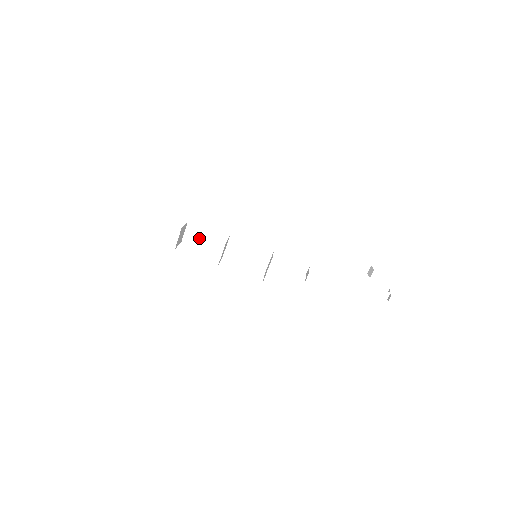
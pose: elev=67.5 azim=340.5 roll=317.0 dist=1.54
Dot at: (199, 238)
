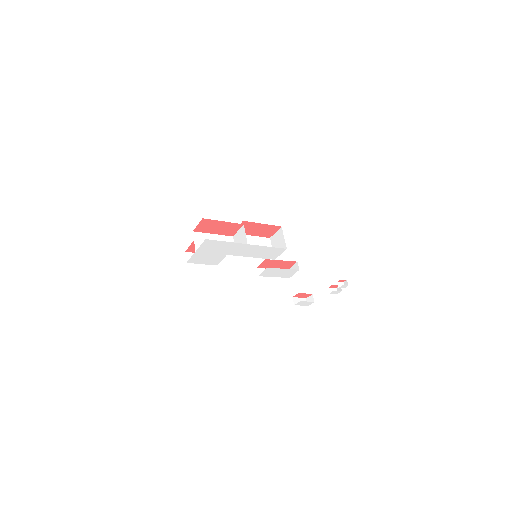
Dot at: occluded
